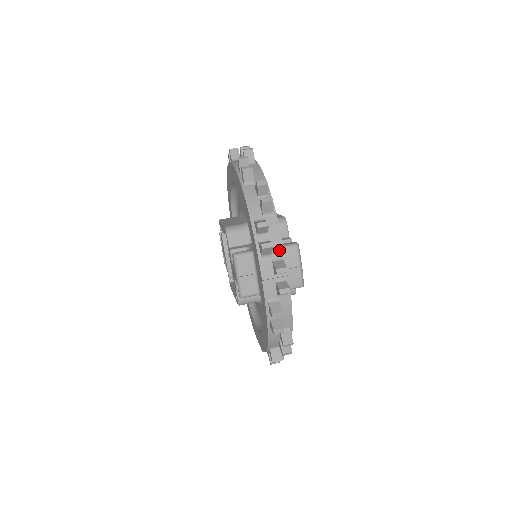
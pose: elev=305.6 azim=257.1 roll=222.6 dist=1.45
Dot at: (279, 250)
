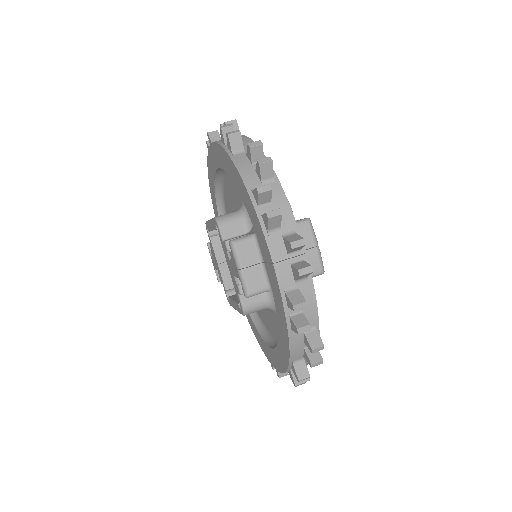
Dot at: (289, 222)
